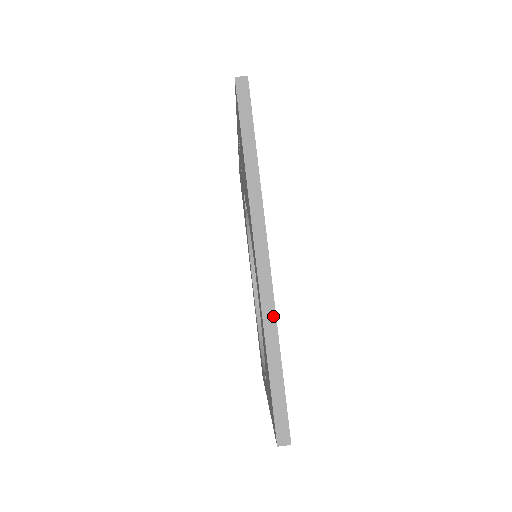
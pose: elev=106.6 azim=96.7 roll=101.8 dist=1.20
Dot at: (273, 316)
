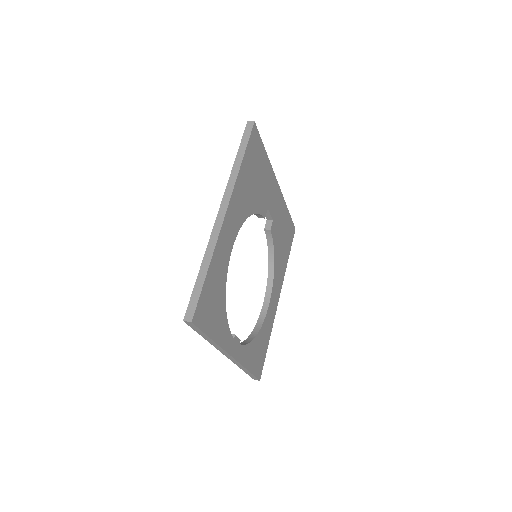
Dot at: (214, 245)
